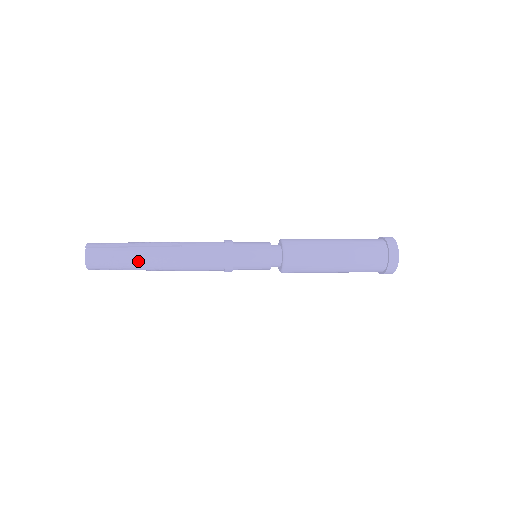
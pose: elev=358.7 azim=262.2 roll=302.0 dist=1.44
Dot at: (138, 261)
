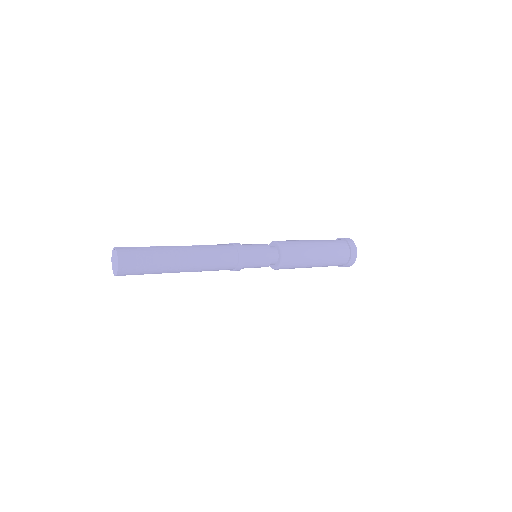
Dot at: (165, 252)
